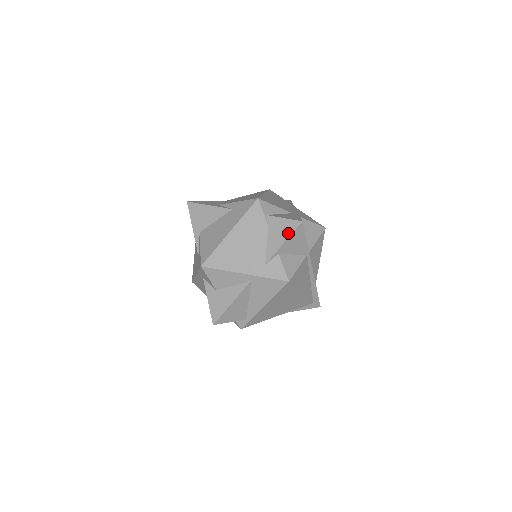
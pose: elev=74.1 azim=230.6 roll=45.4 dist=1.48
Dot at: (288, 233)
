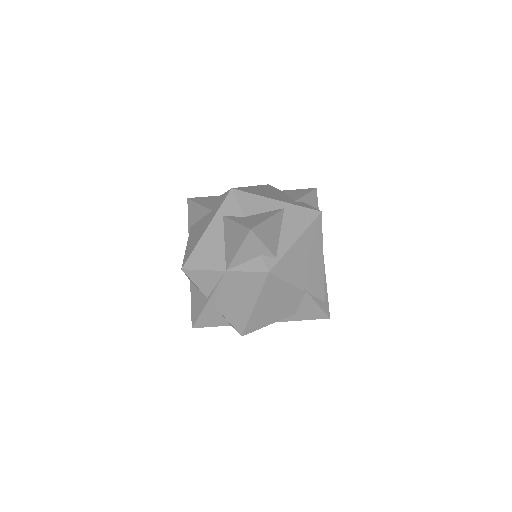
Dot at: (307, 192)
